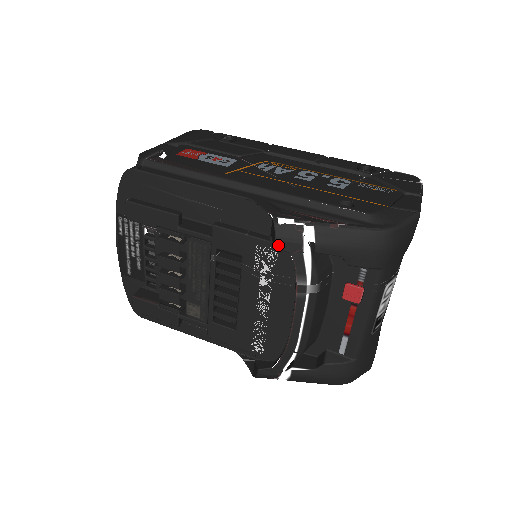
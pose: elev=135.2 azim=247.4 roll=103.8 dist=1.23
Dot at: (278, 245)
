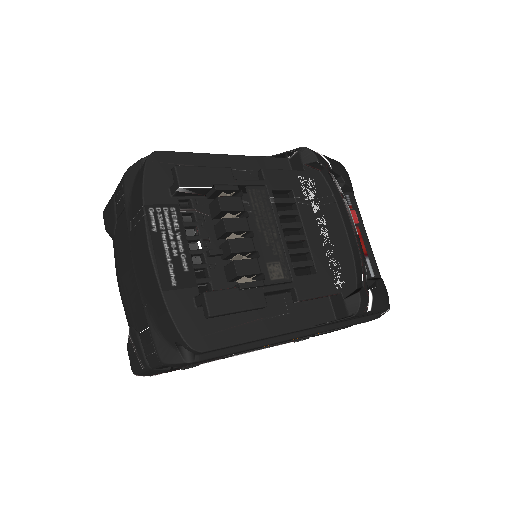
Dot at: (318, 159)
